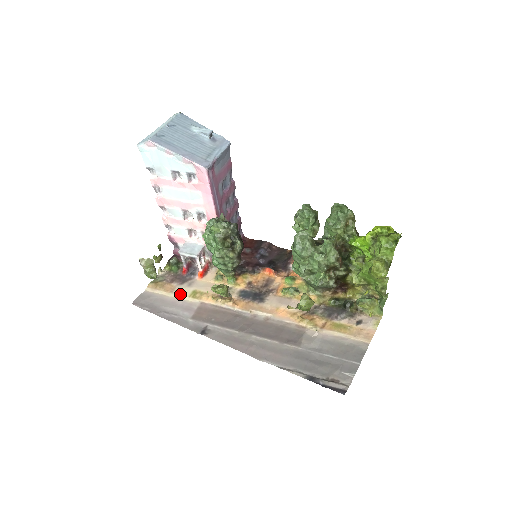
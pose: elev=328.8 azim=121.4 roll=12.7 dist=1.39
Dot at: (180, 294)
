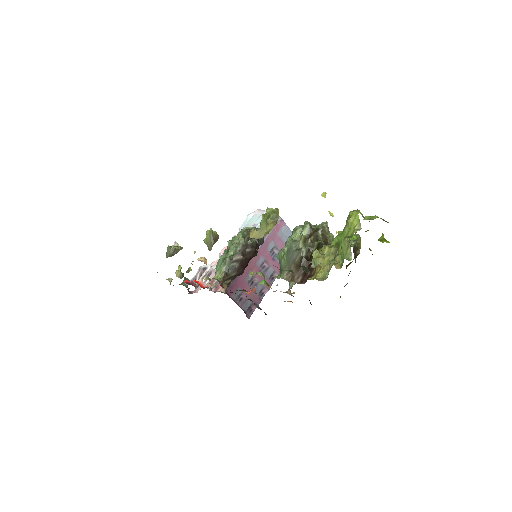
Dot at: occluded
